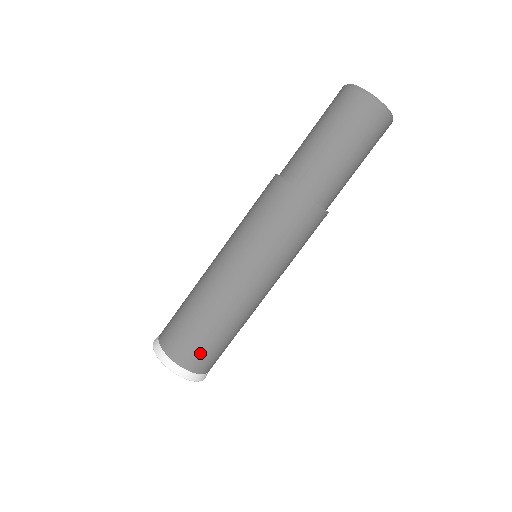
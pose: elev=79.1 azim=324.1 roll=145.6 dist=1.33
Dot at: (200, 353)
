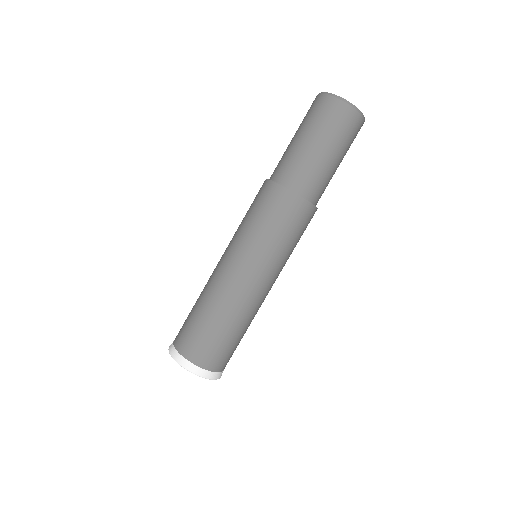
Dot at: (219, 353)
